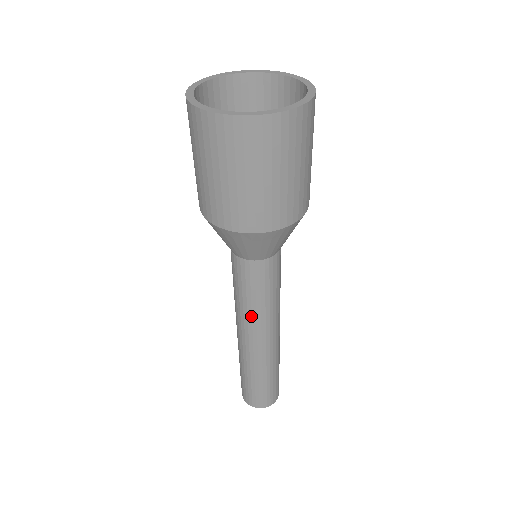
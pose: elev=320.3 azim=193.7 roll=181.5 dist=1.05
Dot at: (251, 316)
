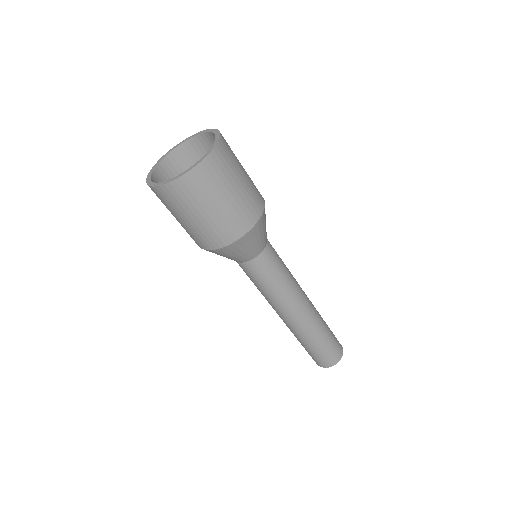
Dot at: (291, 289)
